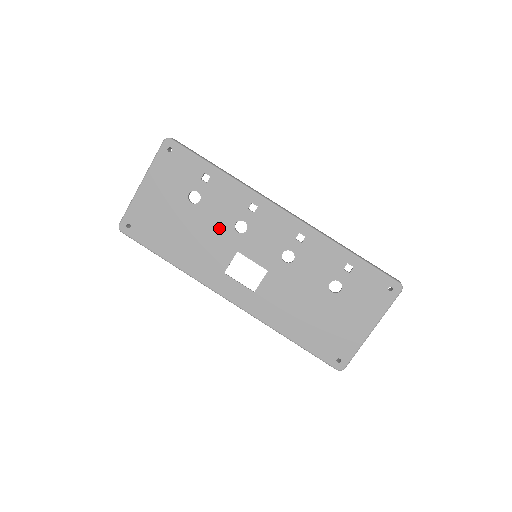
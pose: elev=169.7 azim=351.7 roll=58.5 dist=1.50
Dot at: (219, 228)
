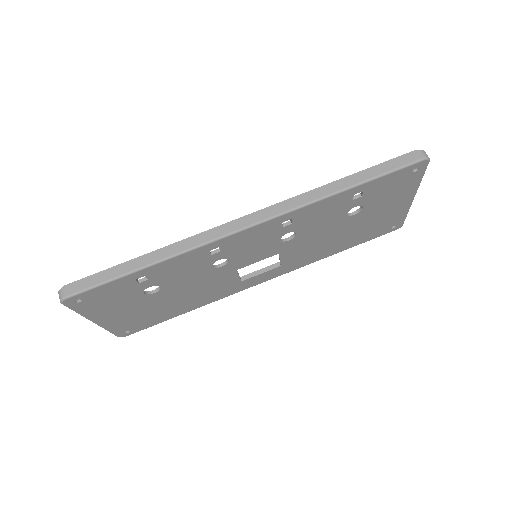
Dot at: (202, 278)
